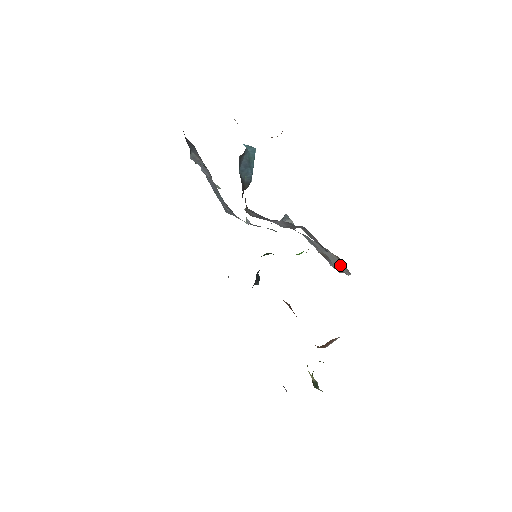
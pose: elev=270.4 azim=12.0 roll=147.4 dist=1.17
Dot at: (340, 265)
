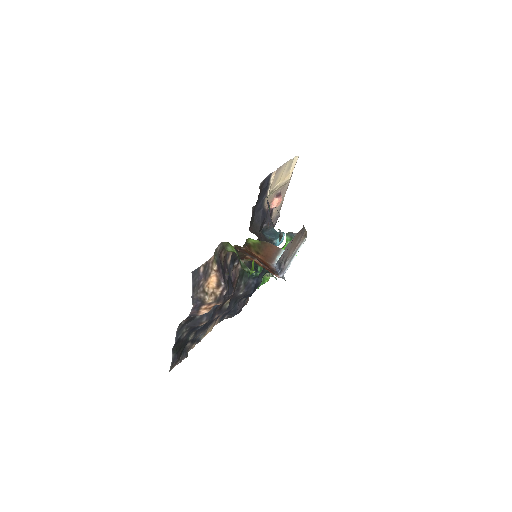
Dot at: occluded
